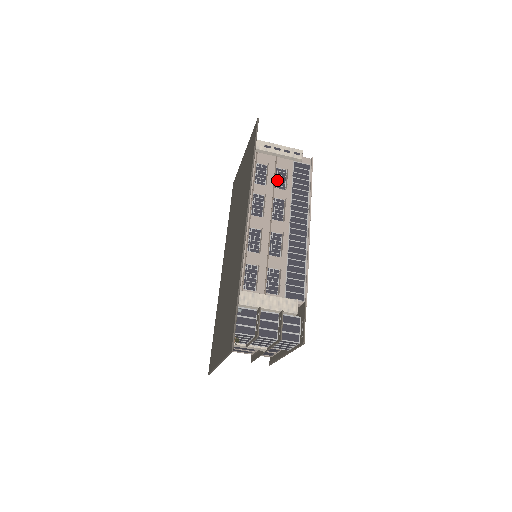
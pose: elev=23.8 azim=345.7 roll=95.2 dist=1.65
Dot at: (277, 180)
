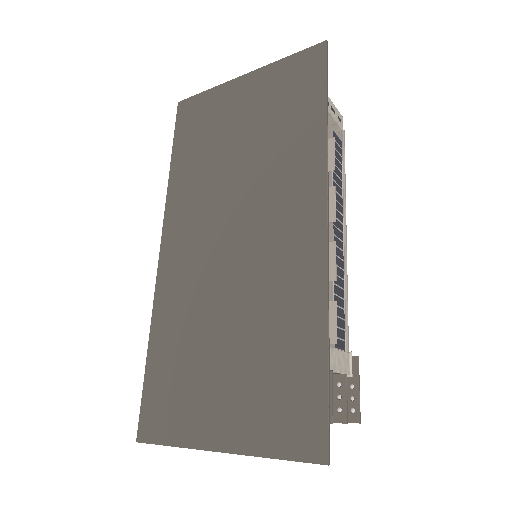
Dot at: occluded
